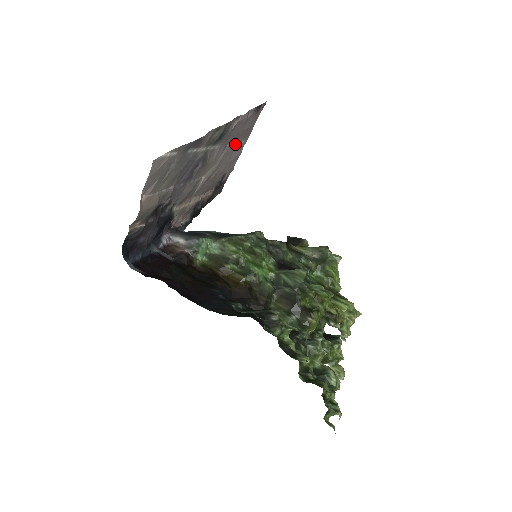
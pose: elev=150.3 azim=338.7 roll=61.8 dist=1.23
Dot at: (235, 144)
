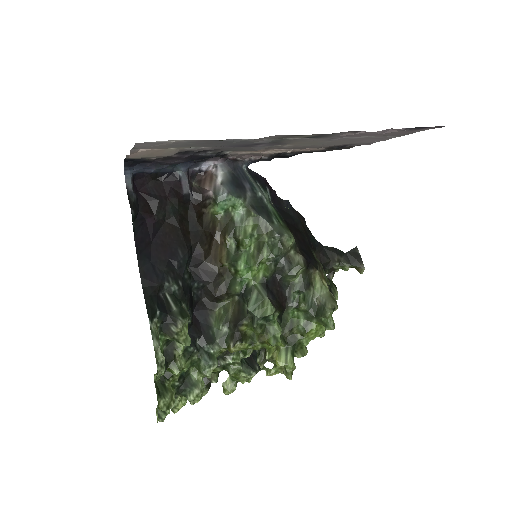
Dot at: (366, 136)
